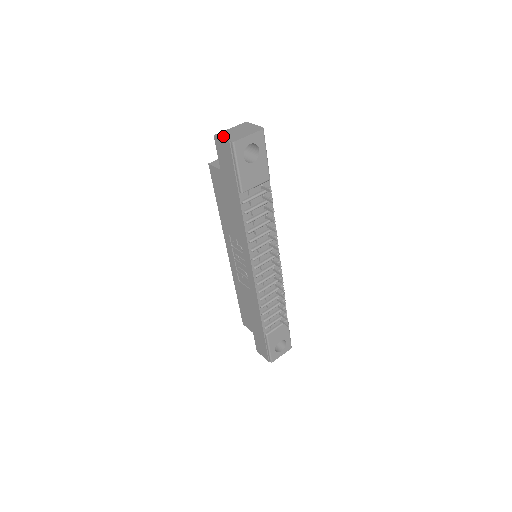
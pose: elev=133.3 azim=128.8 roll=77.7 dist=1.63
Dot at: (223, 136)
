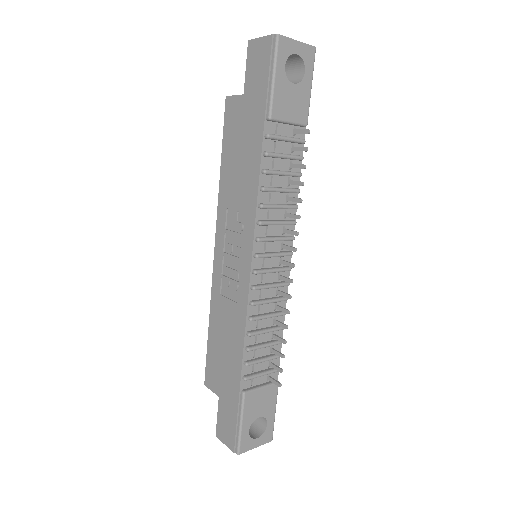
Dot at: (262, 39)
